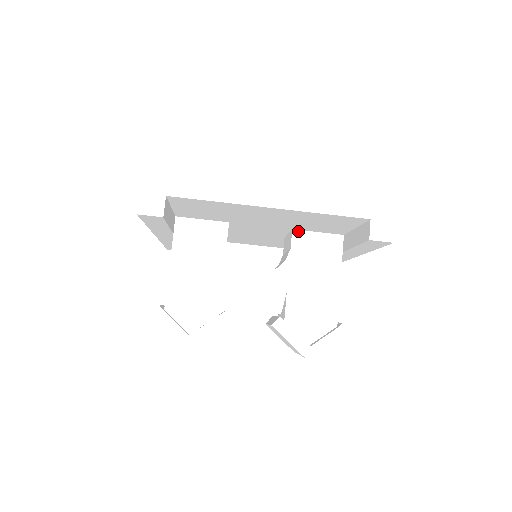
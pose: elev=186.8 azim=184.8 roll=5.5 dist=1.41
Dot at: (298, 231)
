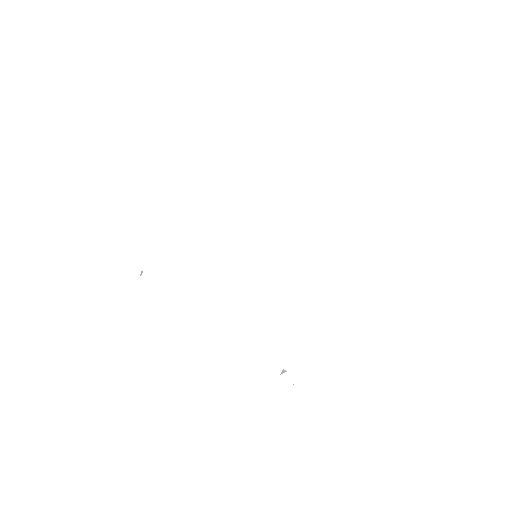
Dot at: occluded
